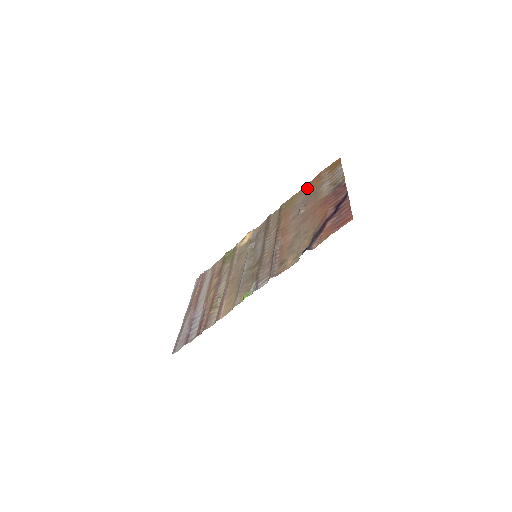
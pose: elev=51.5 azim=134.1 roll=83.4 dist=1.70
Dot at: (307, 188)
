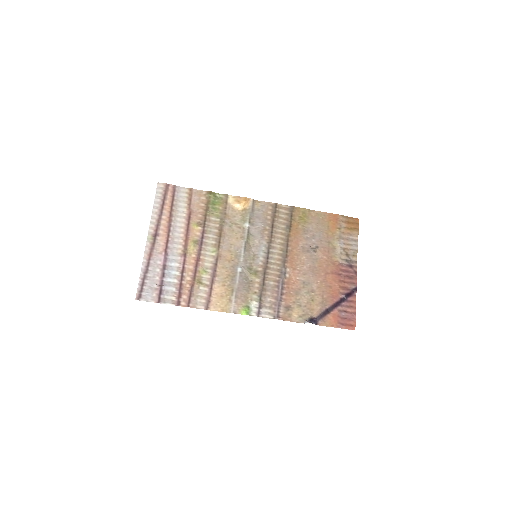
Dot at: (322, 219)
